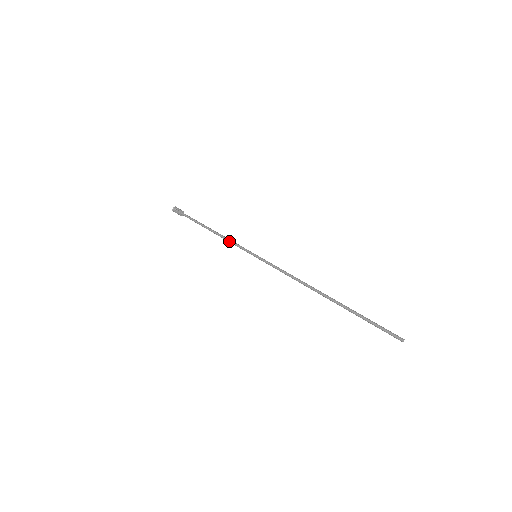
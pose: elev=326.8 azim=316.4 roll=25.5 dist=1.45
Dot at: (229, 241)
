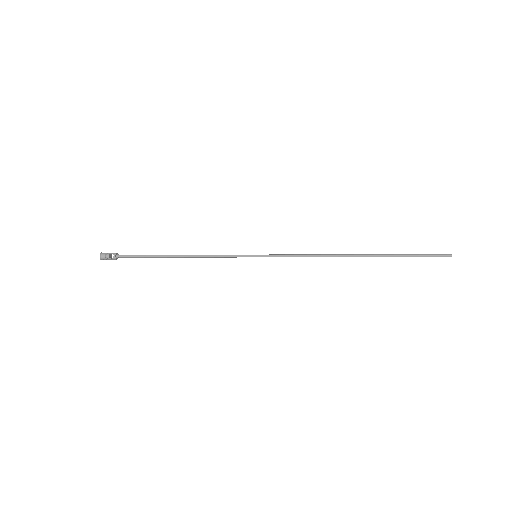
Dot at: (211, 256)
